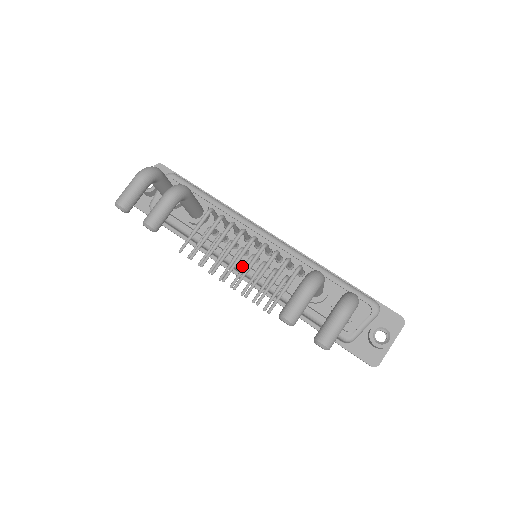
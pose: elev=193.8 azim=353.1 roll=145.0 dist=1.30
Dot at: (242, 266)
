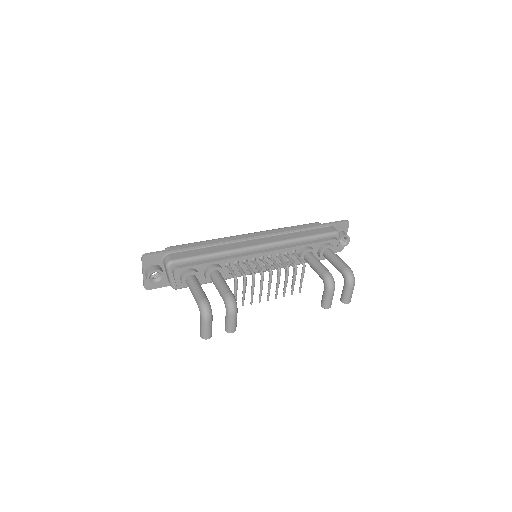
Dot at: (257, 272)
